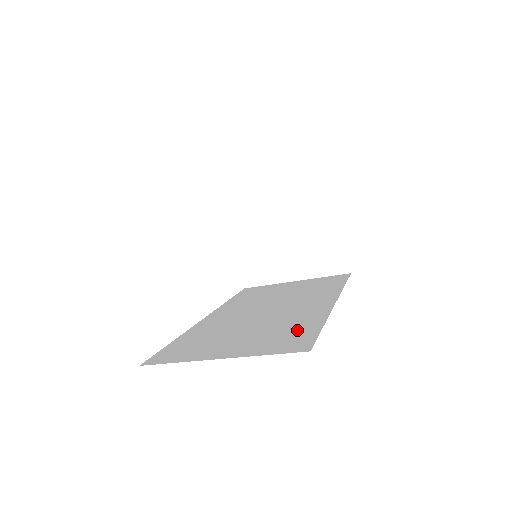
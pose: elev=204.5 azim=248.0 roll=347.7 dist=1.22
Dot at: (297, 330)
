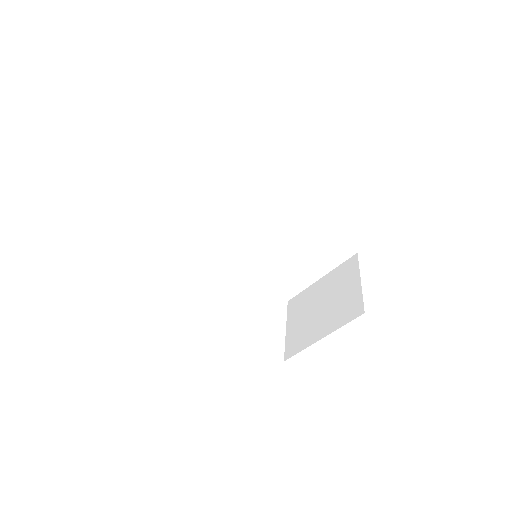
Dot at: occluded
